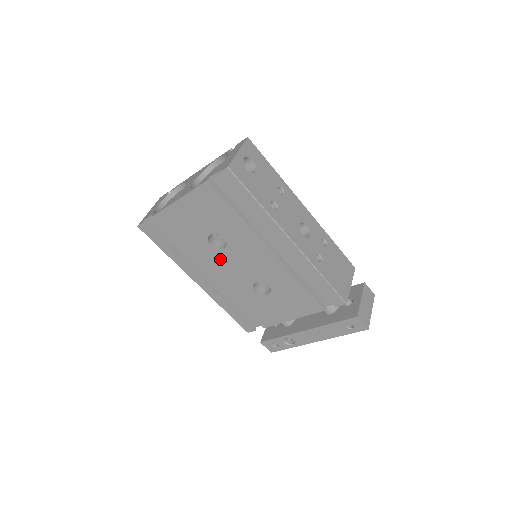
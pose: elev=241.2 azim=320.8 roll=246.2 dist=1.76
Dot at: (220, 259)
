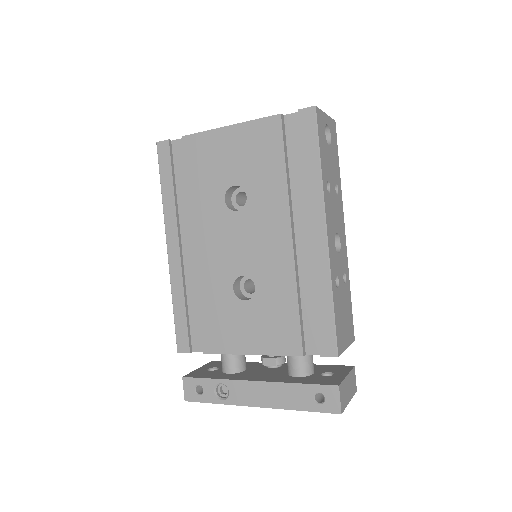
Dot at: (221, 224)
